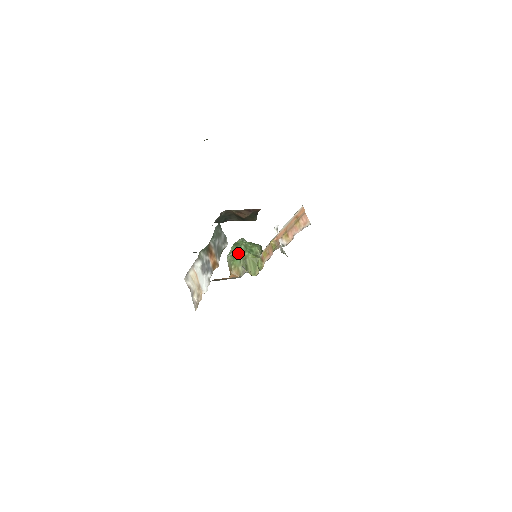
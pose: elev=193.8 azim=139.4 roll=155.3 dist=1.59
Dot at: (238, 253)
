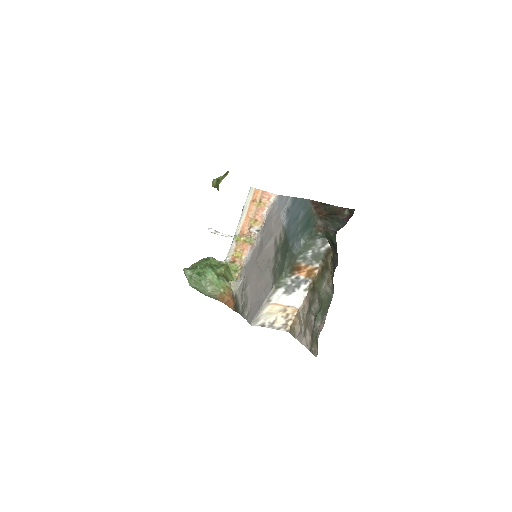
Dot at: (215, 277)
